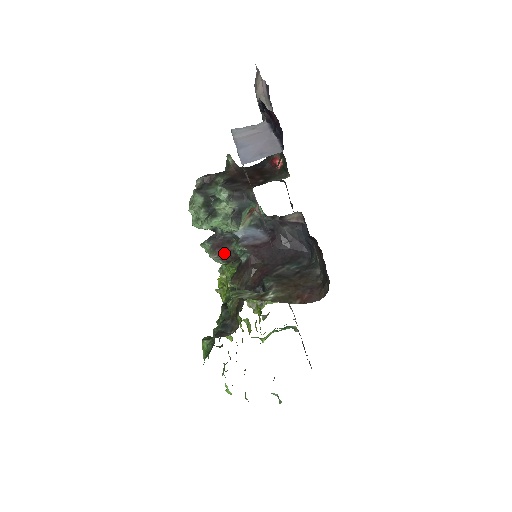
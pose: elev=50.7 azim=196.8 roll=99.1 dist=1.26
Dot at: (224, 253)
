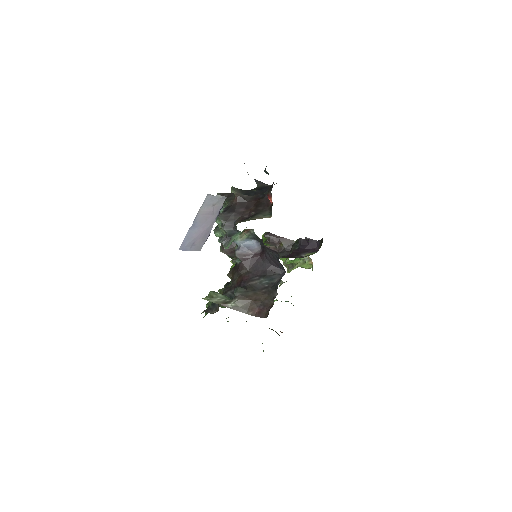
Dot at: (229, 251)
